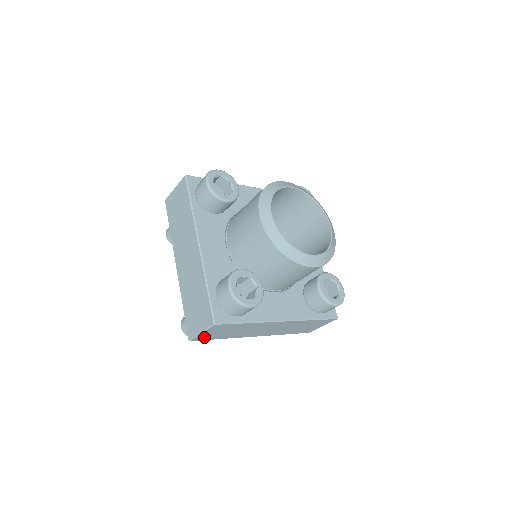
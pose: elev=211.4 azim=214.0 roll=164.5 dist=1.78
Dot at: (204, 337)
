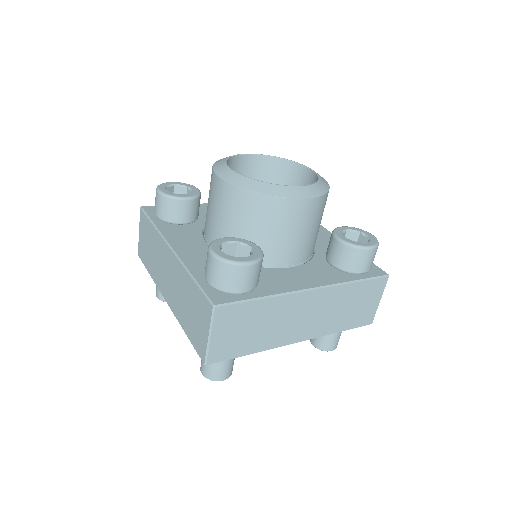
Dot at: (221, 351)
